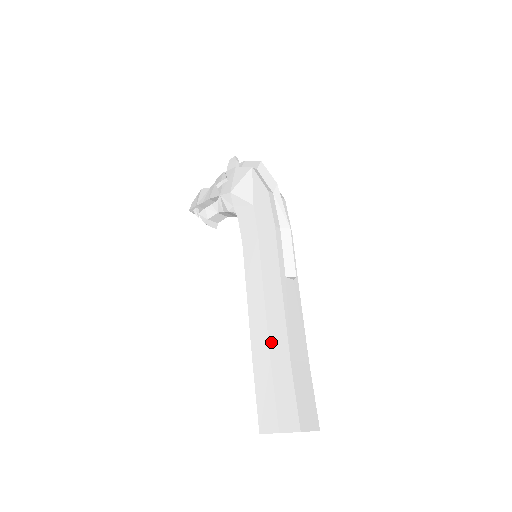
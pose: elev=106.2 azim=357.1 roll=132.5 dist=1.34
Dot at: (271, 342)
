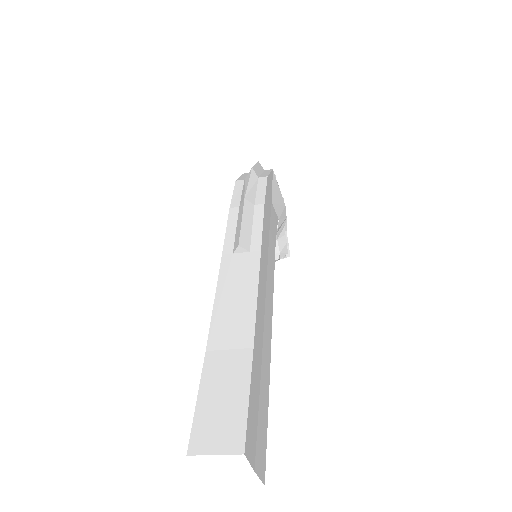
Dot at: occluded
